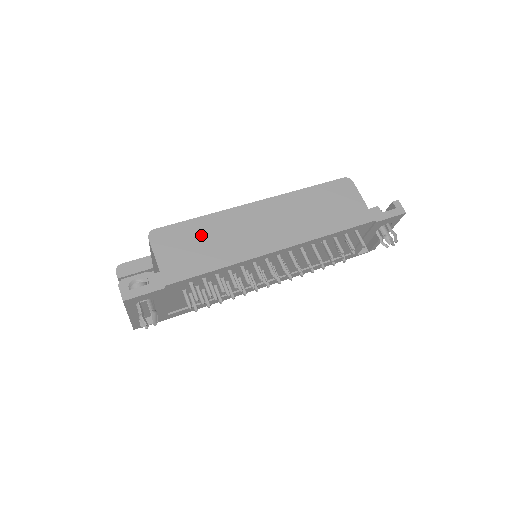
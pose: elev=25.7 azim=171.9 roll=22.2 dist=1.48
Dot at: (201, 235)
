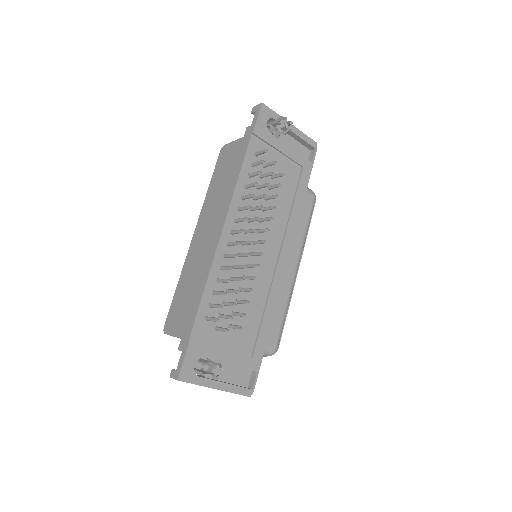
Dot at: (184, 290)
